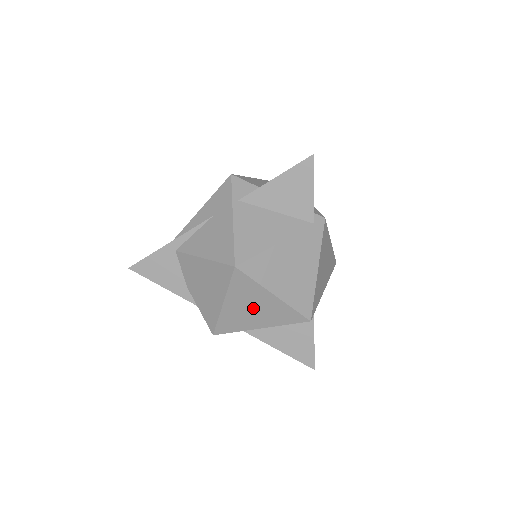
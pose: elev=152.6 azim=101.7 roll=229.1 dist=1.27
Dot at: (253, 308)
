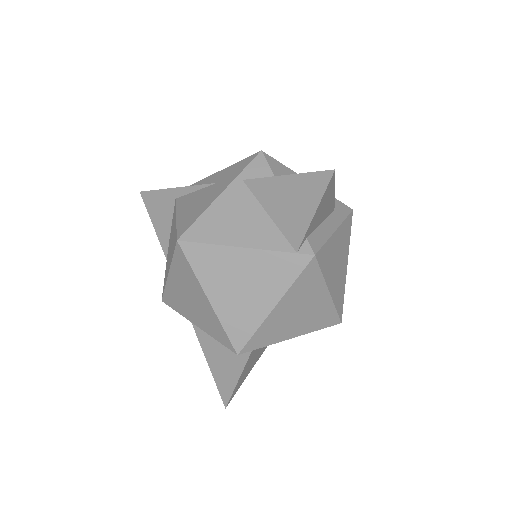
Dot at: (191, 298)
